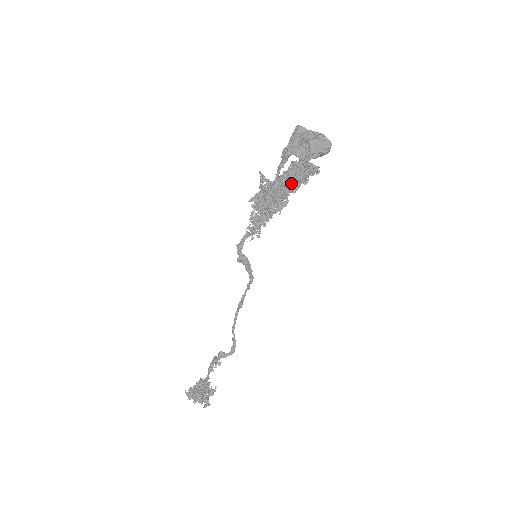
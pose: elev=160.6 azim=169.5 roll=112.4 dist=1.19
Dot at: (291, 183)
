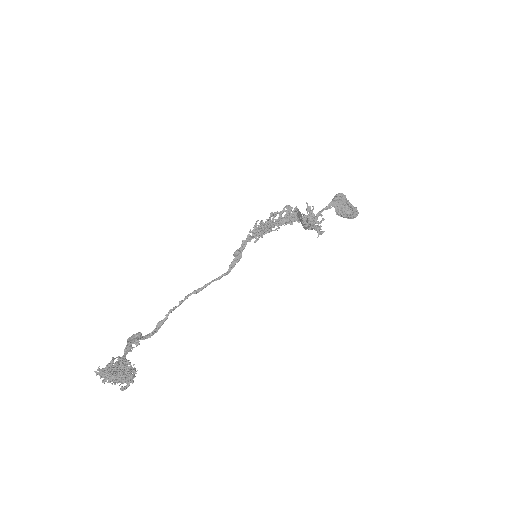
Dot at: occluded
